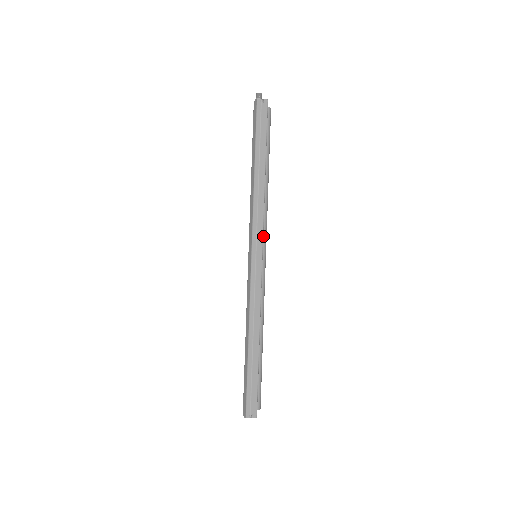
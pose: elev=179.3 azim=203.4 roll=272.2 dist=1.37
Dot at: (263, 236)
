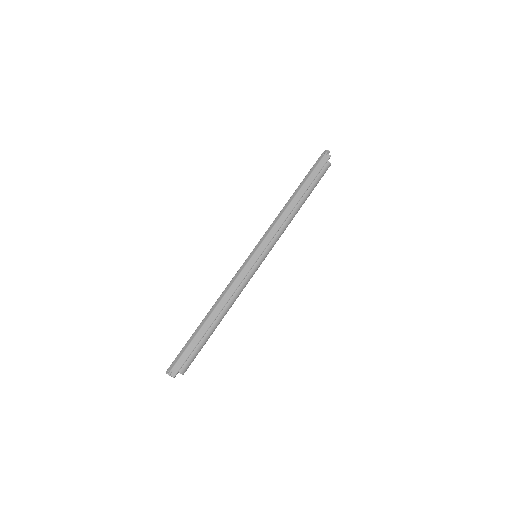
Dot at: (269, 243)
